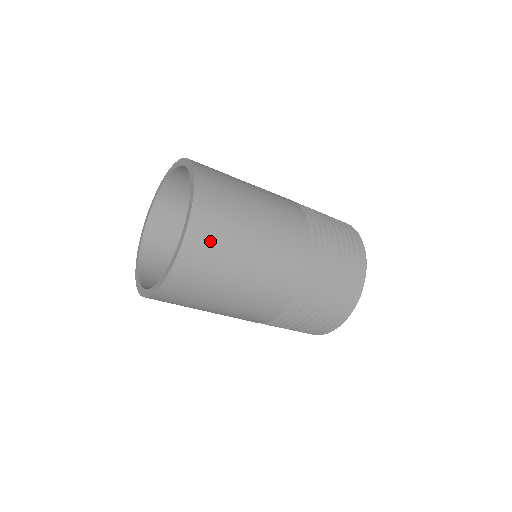
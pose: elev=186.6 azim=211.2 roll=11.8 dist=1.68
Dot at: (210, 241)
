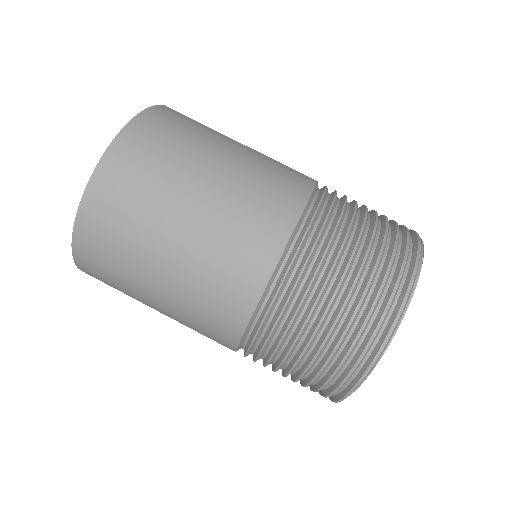
Dot at: (103, 259)
